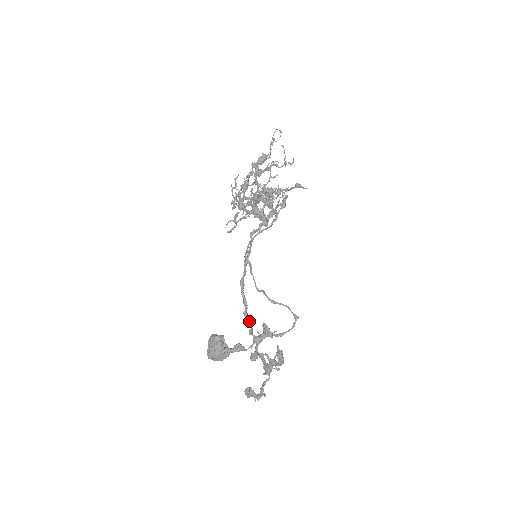
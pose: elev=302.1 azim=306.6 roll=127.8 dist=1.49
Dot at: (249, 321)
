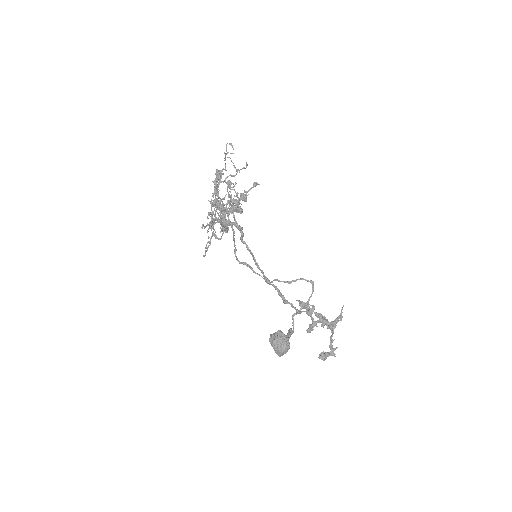
Dot at: (292, 304)
